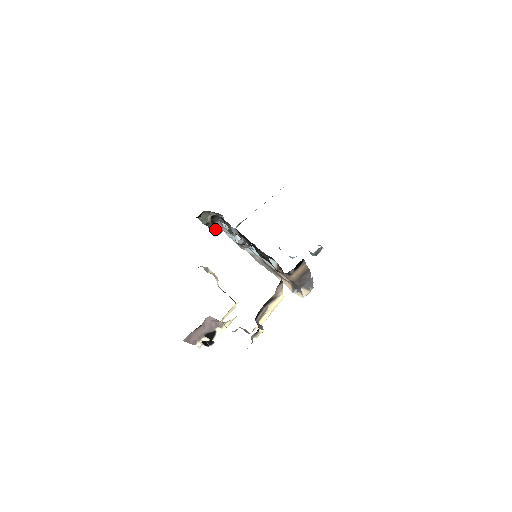
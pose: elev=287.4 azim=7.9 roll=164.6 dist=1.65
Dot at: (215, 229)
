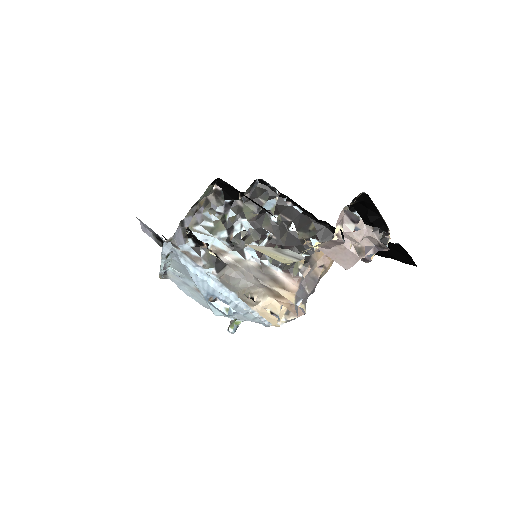
Dot at: occluded
